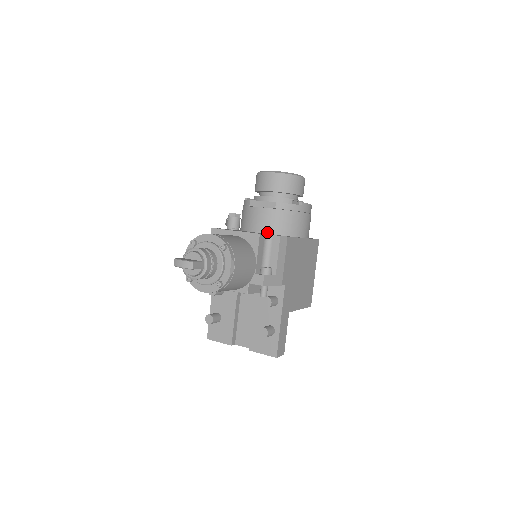
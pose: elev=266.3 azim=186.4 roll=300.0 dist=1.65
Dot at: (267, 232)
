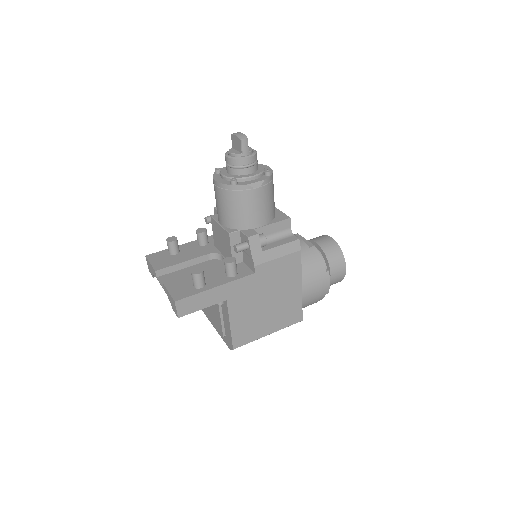
Dot at: occluded
